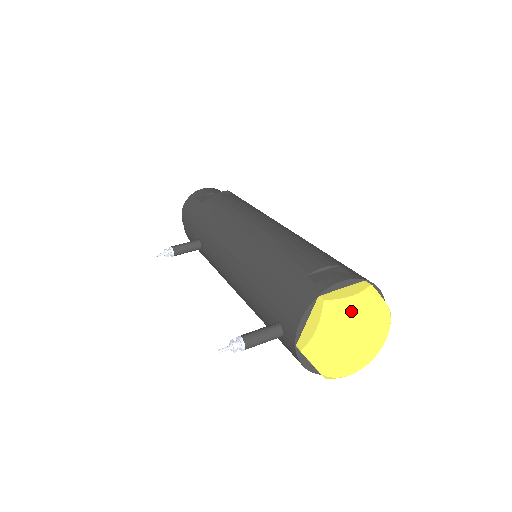
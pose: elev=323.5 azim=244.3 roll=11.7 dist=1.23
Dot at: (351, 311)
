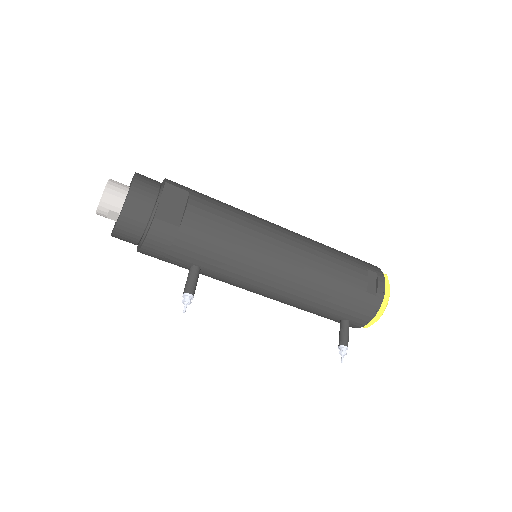
Dot at: occluded
